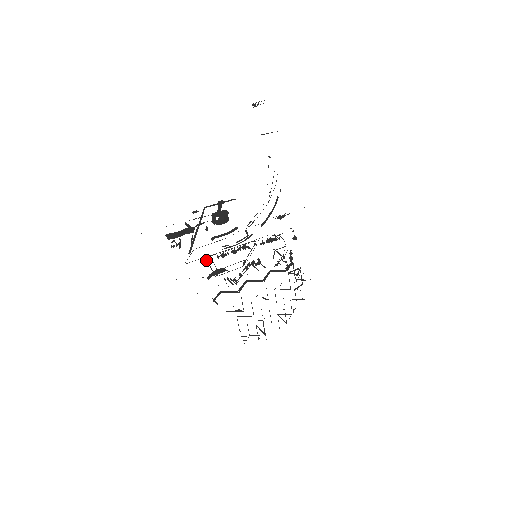
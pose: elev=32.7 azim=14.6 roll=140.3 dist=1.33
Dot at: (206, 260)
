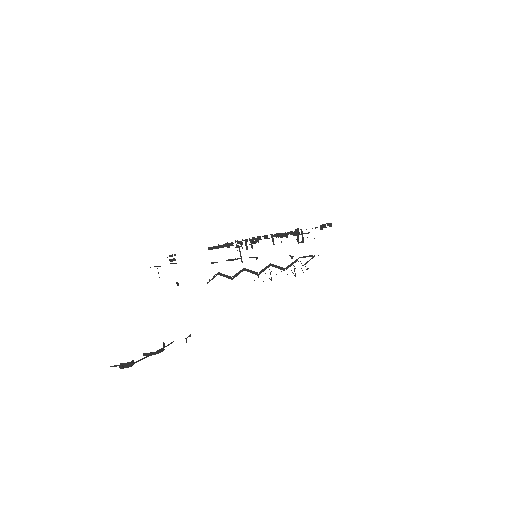
Dot at: occluded
